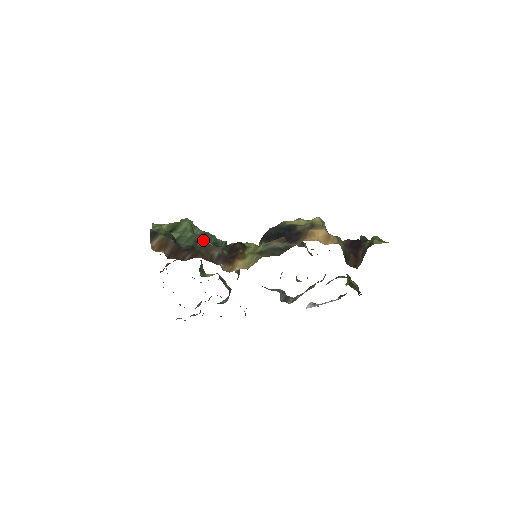
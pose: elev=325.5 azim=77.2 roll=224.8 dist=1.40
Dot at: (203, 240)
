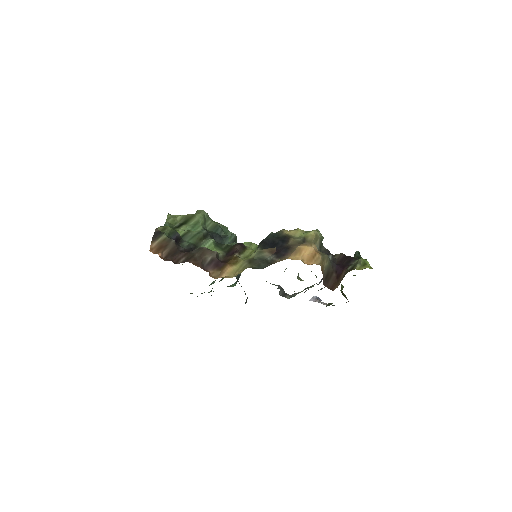
Dot at: (208, 237)
